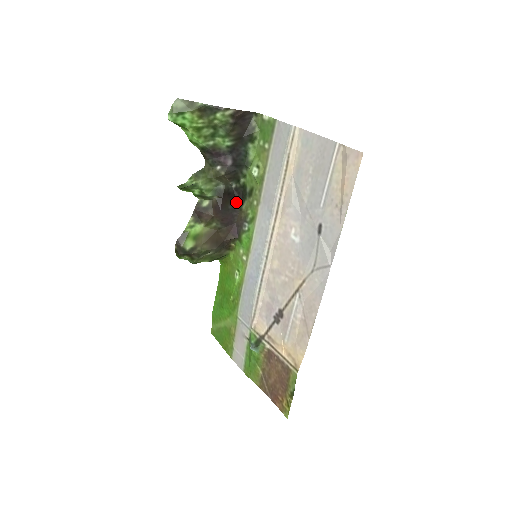
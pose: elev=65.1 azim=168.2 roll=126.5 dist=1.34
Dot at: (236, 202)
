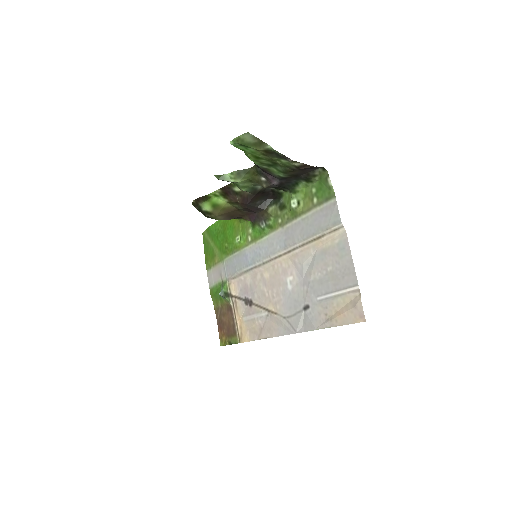
Dot at: (267, 198)
